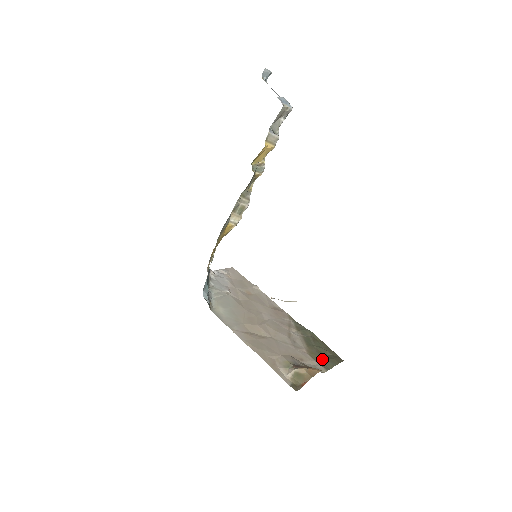
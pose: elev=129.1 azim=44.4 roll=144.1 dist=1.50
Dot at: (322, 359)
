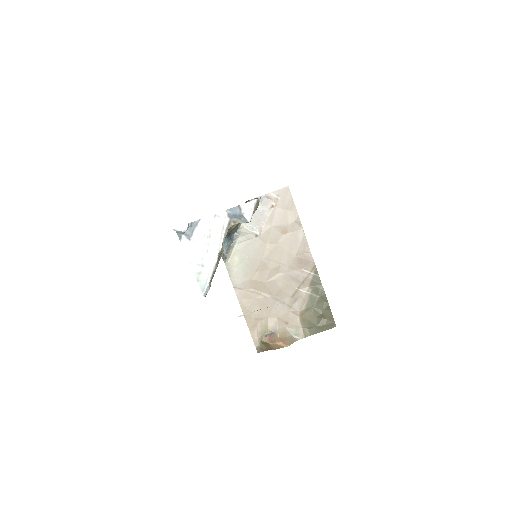
Dot at: (310, 325)
